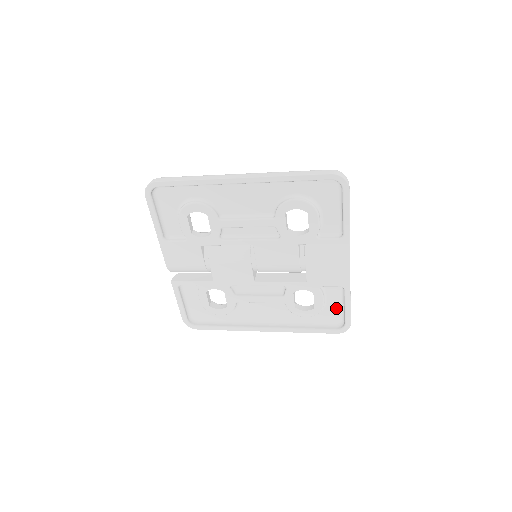
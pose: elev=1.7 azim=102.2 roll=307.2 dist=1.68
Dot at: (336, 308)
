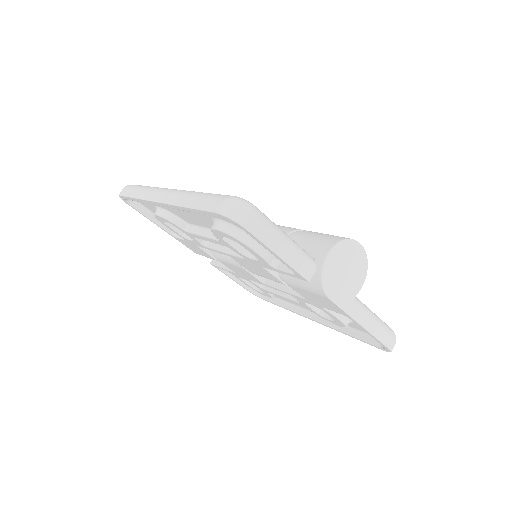
Dot at: occluded
